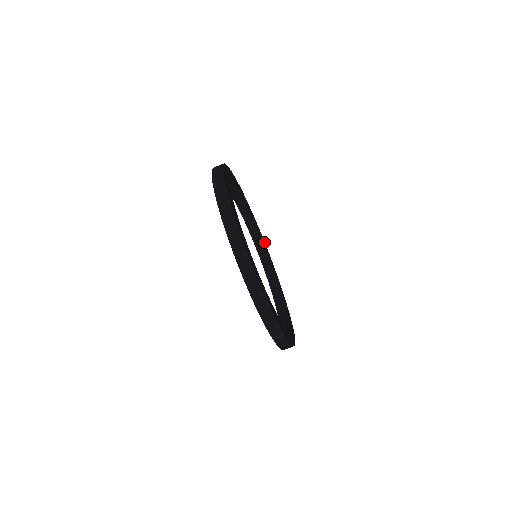
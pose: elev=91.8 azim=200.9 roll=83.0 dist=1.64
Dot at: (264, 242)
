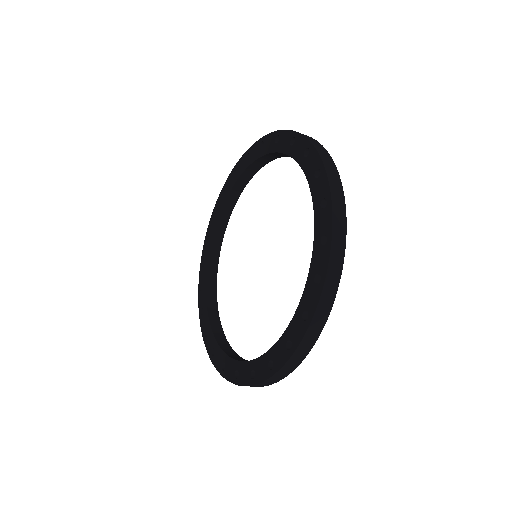
Dot at: occluded
